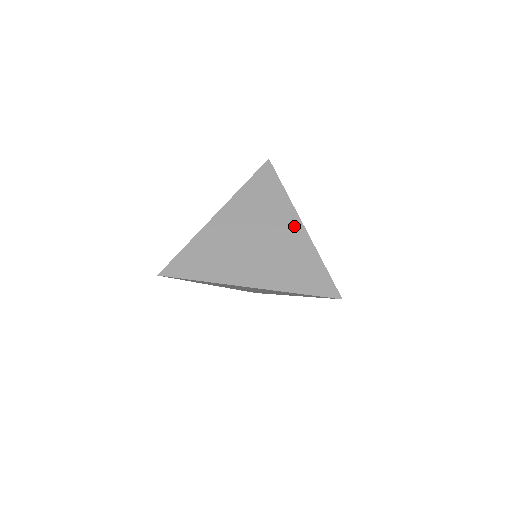
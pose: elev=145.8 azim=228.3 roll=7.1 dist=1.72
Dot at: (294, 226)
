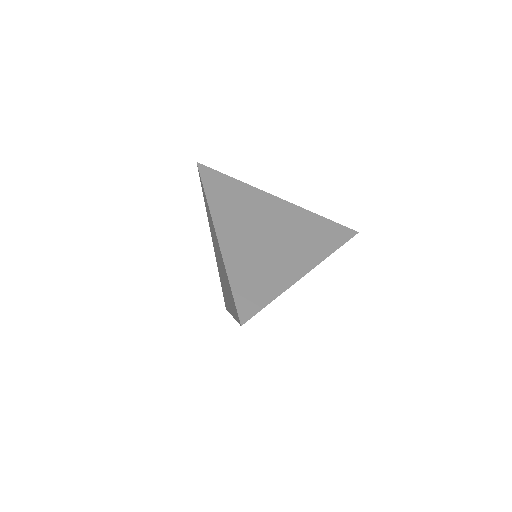
Dot at: (277, 204)
